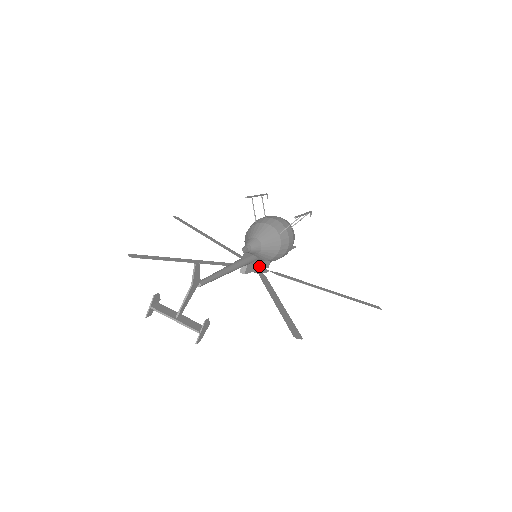
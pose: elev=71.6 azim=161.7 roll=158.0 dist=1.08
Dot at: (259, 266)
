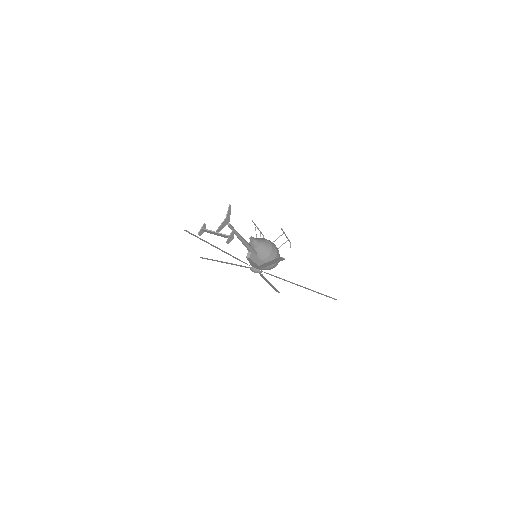
Dot at: (258, 262)
